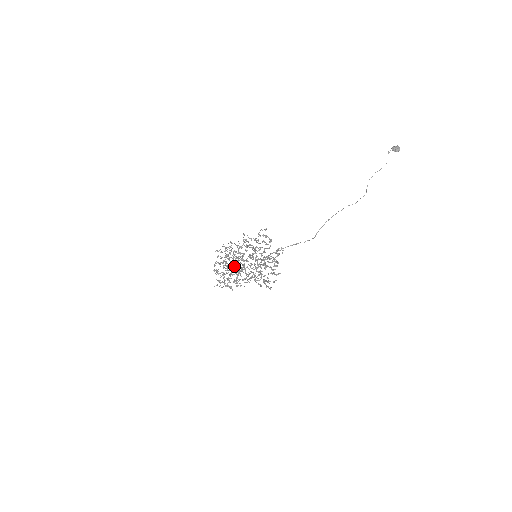
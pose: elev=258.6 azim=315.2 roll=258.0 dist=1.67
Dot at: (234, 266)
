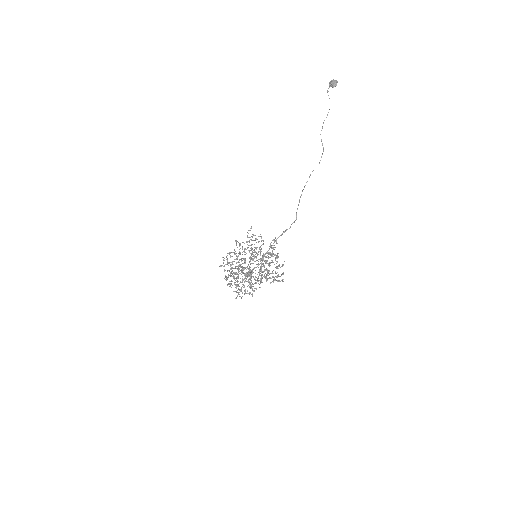
Dot at: occluded
